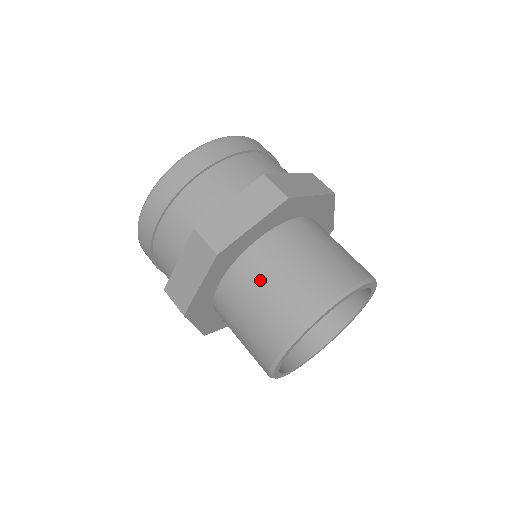
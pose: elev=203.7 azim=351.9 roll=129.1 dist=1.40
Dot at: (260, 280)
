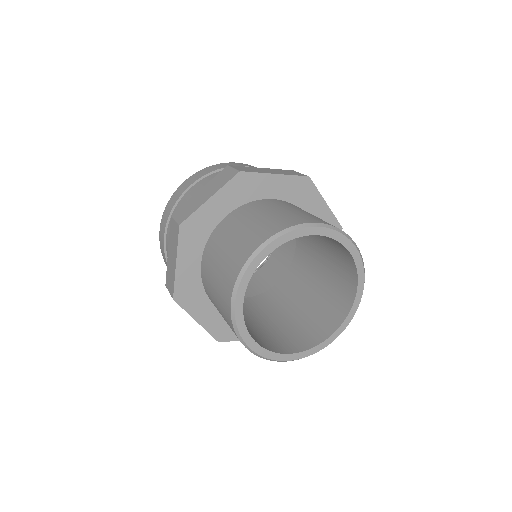
Dot at: (220, 244)
